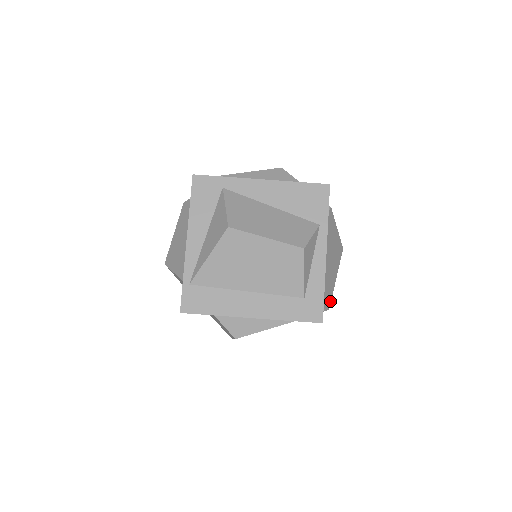
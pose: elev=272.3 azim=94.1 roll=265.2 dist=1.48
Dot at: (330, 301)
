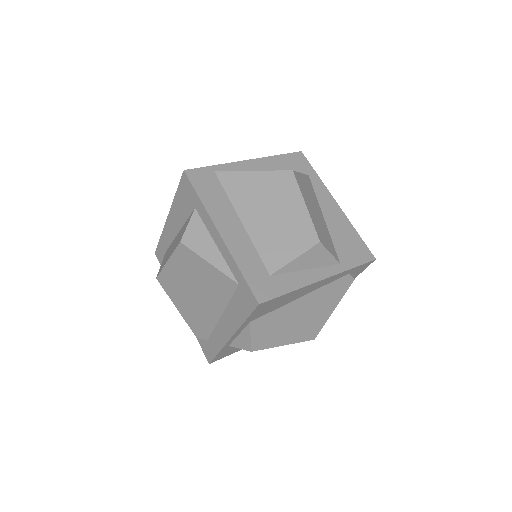
Dot at: (261, 348)
